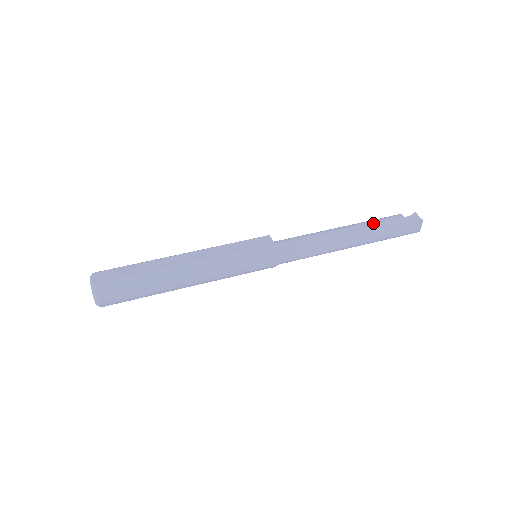
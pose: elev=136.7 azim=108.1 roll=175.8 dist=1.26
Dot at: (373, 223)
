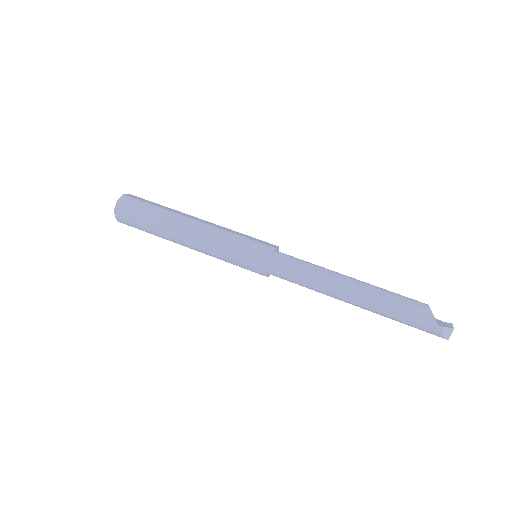
Dot at: (387, 290)
